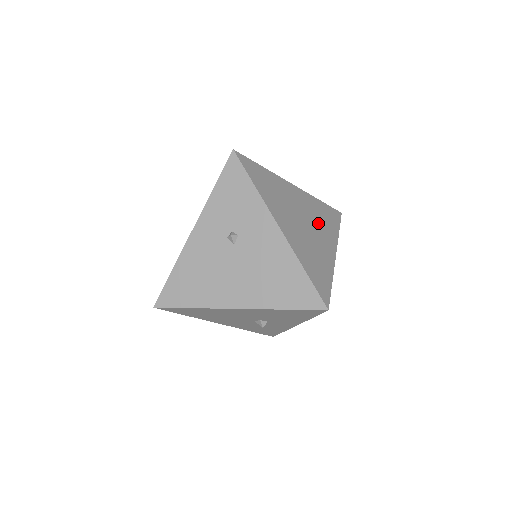
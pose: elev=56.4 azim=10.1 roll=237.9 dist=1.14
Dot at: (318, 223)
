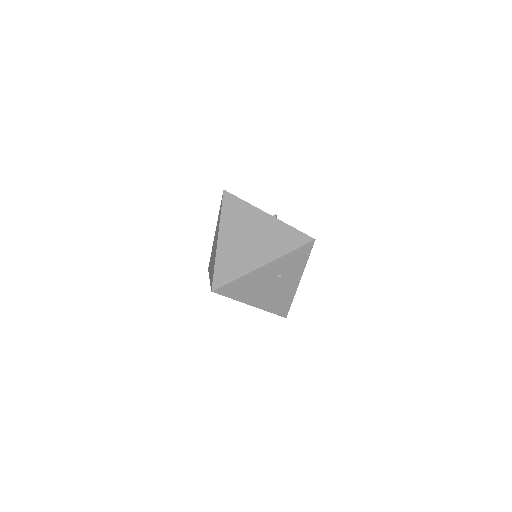
Dot at: occluded
